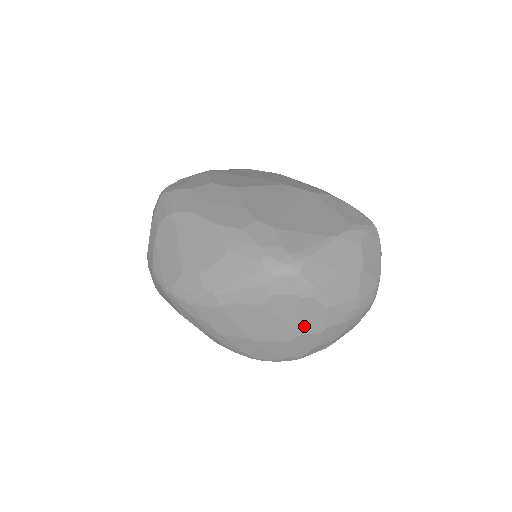
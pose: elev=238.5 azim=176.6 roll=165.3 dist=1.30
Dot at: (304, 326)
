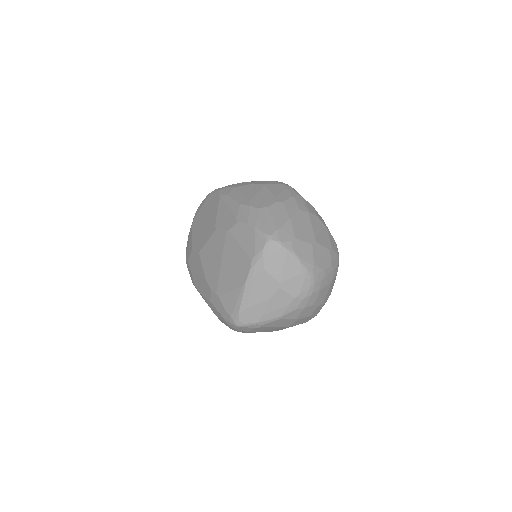
Dot at: (284, 325)
